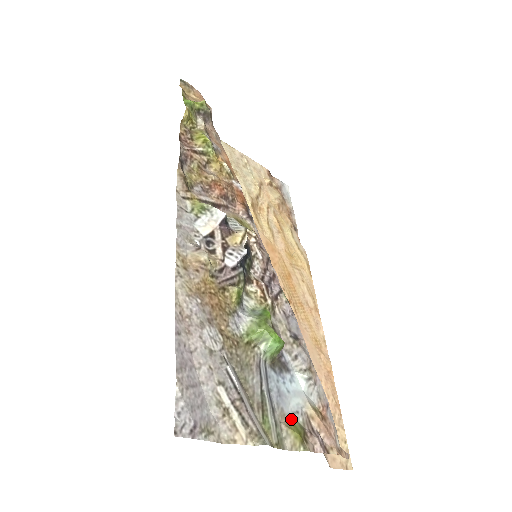
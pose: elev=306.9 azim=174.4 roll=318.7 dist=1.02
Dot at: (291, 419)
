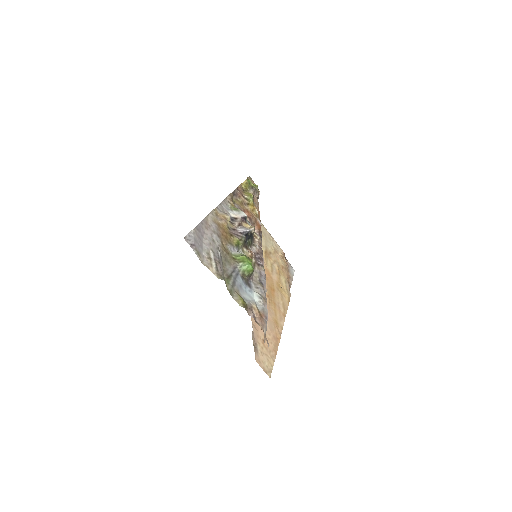
Dot at: (242, 297)
